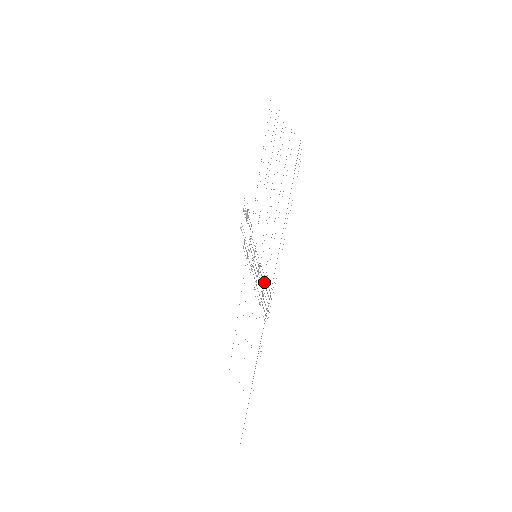
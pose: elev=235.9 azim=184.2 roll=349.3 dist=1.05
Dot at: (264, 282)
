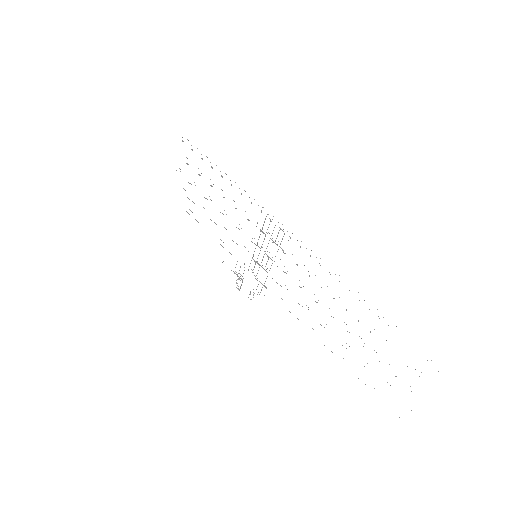
Dot at: occluded
